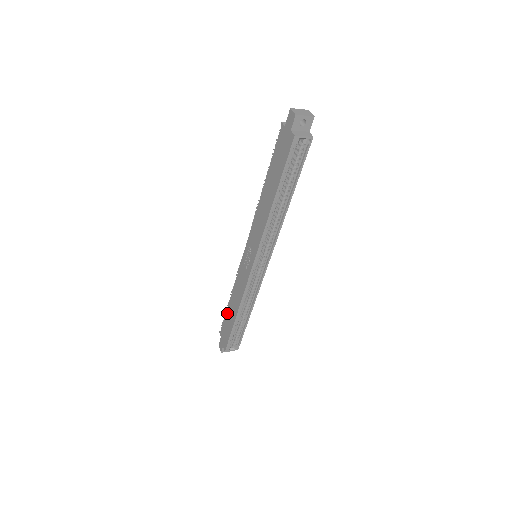
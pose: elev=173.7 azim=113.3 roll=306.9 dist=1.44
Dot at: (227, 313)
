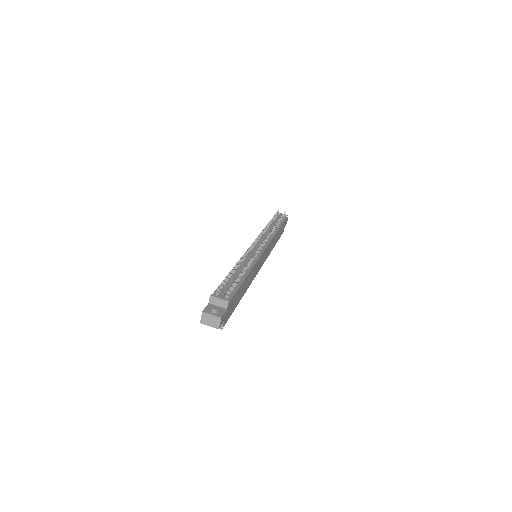
Dot at: occluded
